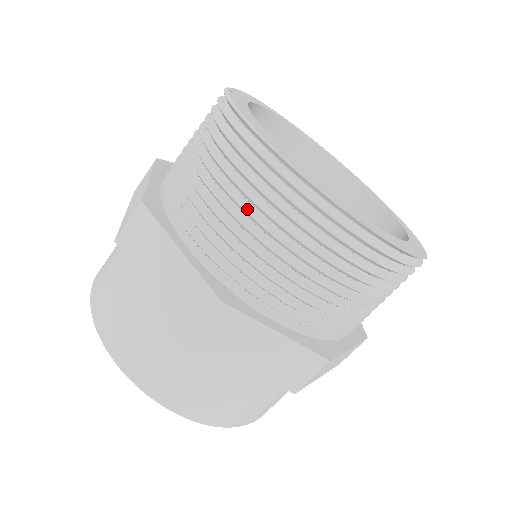
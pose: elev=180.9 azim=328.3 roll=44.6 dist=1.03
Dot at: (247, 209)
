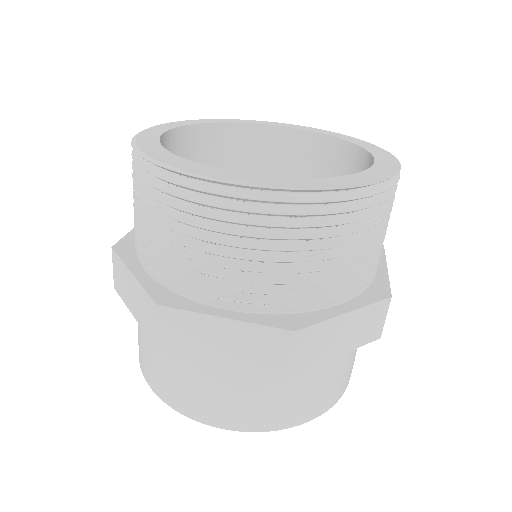
Dot at: (258, 247)
